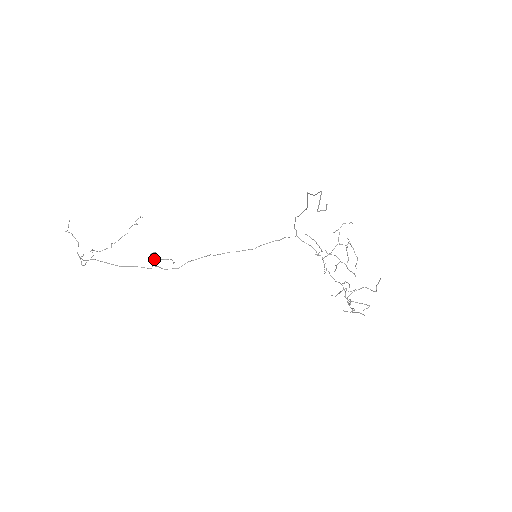
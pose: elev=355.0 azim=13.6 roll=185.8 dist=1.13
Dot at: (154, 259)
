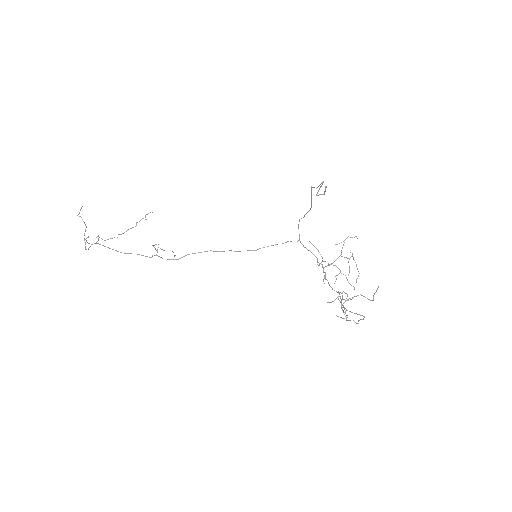
Dot at: occluded
